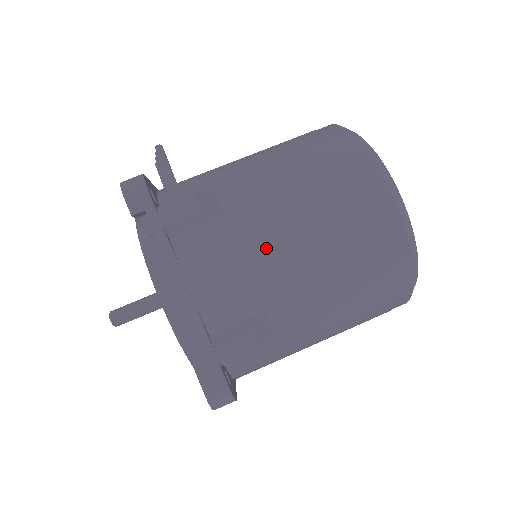
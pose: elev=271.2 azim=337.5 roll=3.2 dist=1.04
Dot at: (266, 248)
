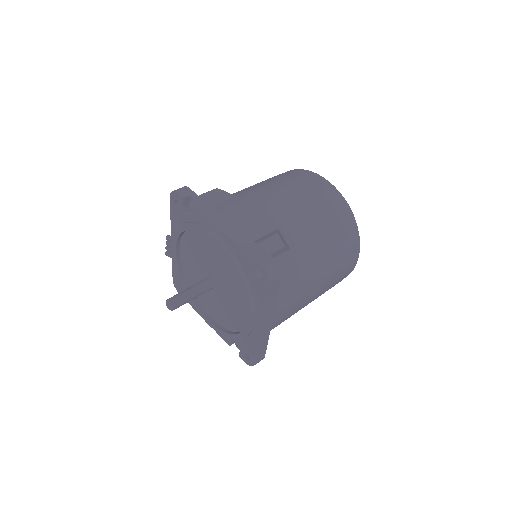
Dot at: (265, 200)
